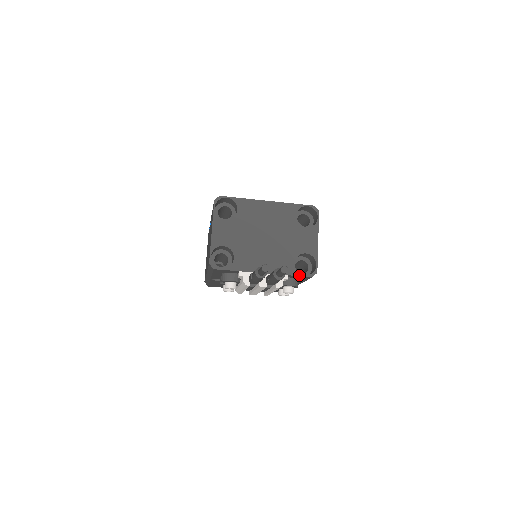
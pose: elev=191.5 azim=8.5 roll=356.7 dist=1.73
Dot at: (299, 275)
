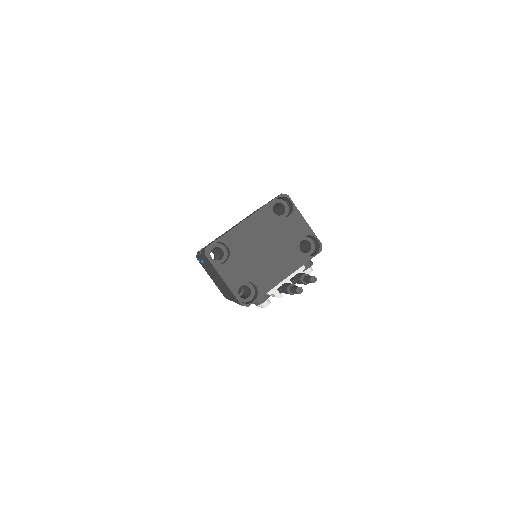
Dot at: (311, 258)
